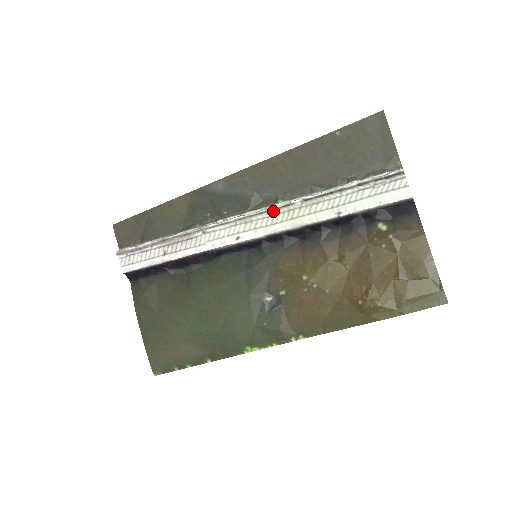
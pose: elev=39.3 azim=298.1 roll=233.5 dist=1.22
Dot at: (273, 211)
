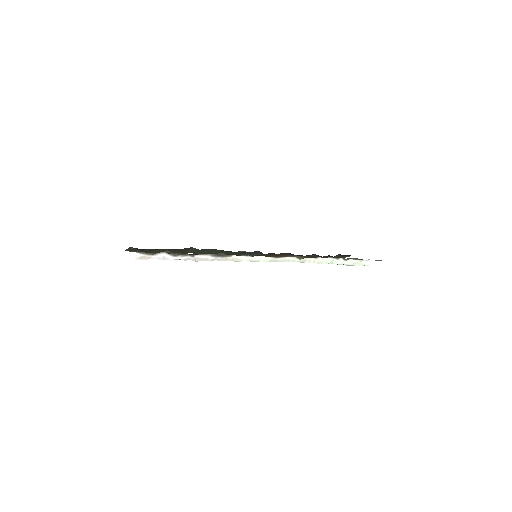
Dot at: occluded
